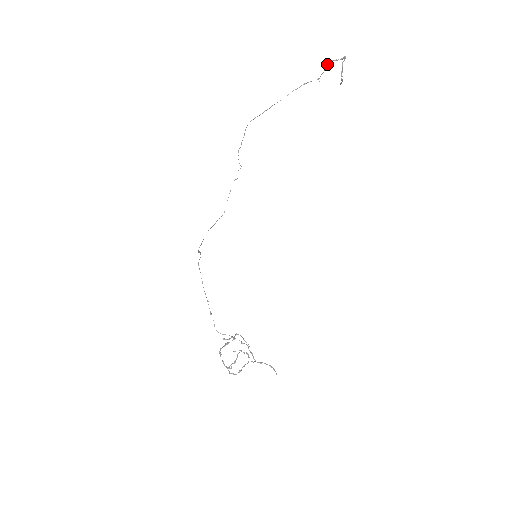
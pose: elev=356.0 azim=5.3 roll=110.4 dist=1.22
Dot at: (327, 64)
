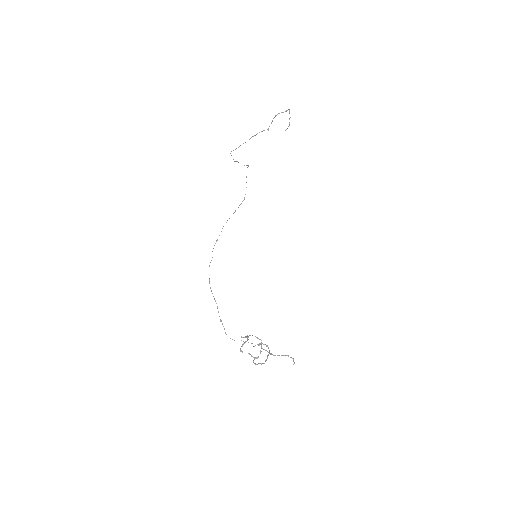
Dot at: (273, 118)
